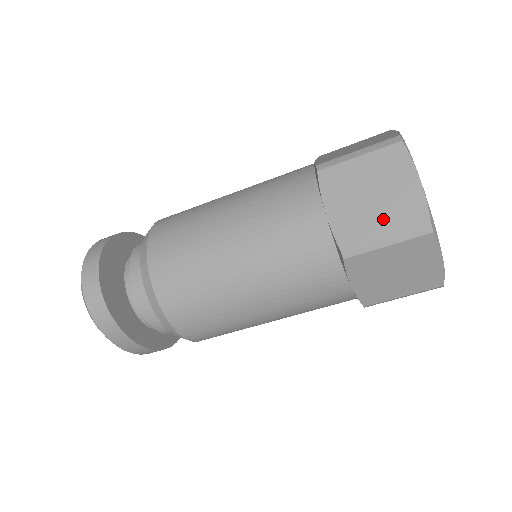
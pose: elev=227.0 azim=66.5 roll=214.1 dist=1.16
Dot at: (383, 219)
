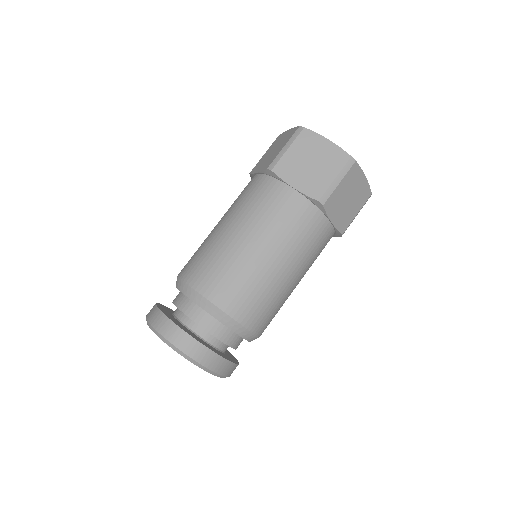
Dot at: (327, 171)
